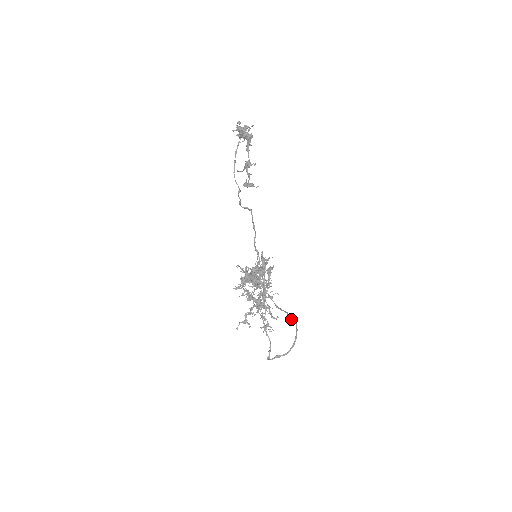
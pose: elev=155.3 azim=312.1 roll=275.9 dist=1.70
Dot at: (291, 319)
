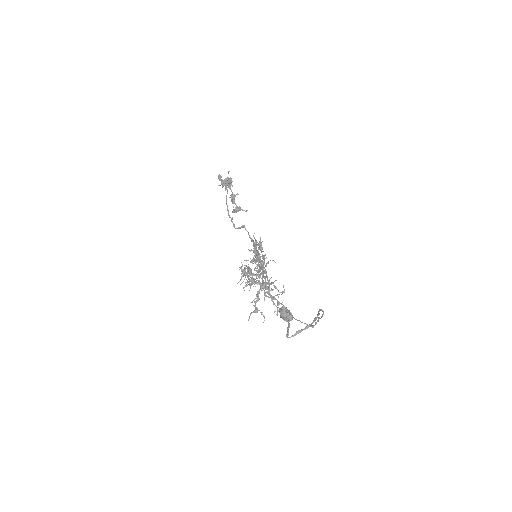
Dot at: (321, 316)
